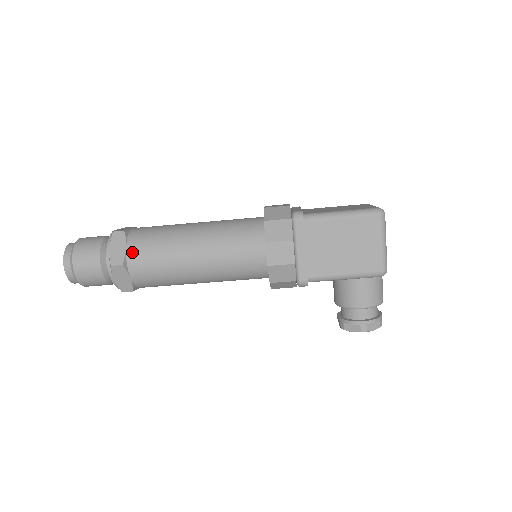
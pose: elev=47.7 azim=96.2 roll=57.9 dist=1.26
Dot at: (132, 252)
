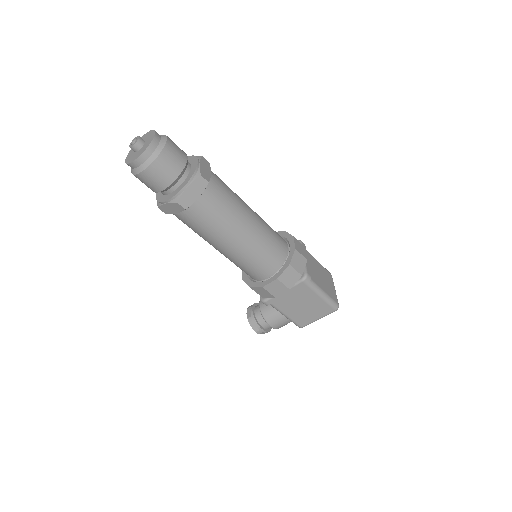
Dot at: (200, 205)
